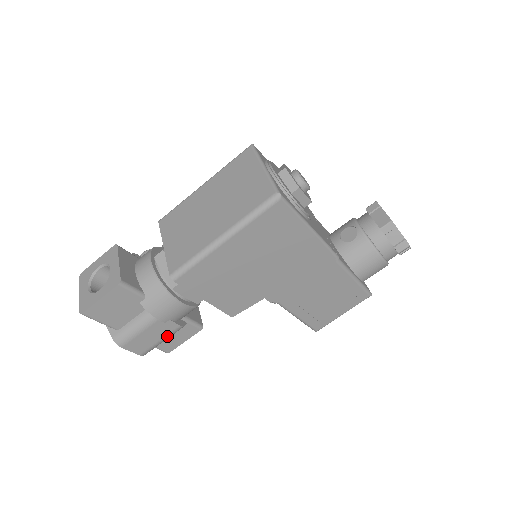
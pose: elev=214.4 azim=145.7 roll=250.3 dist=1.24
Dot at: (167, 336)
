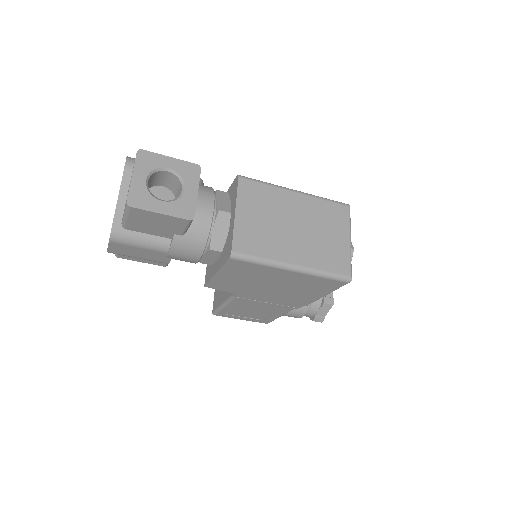
Dot at: (148, 259)
